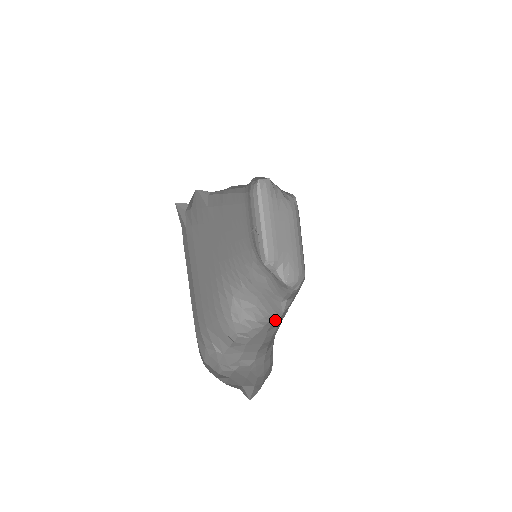
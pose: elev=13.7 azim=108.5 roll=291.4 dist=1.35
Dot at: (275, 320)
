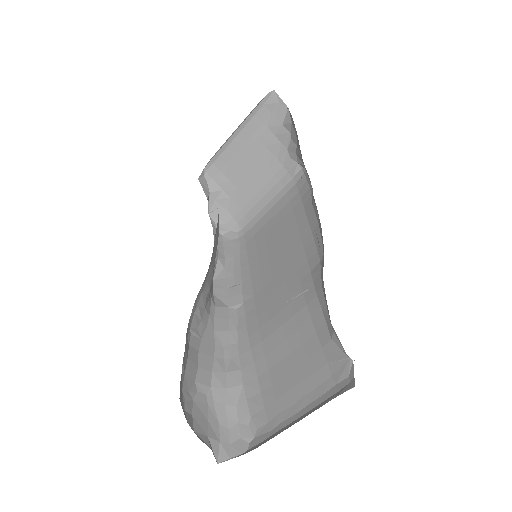
Dot at: (214, 302)
